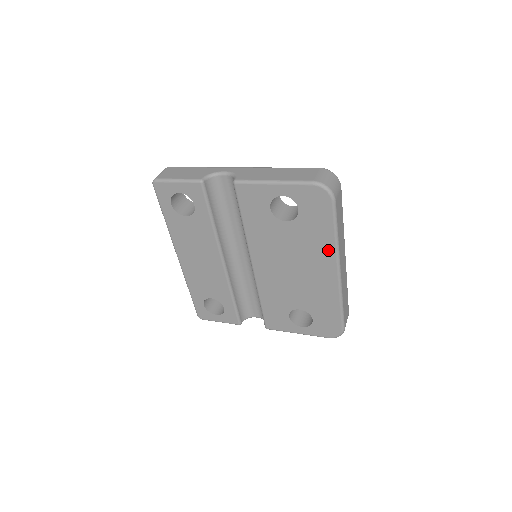
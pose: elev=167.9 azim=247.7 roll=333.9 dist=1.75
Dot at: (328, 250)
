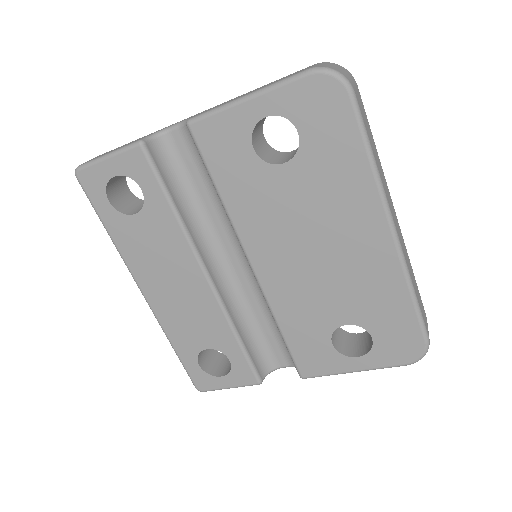
Dot at: (365, 193)
